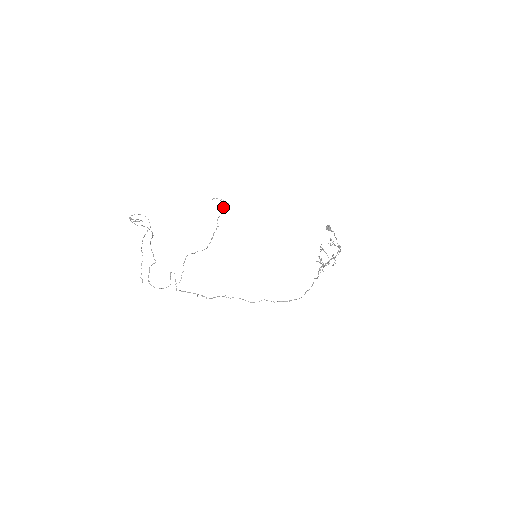
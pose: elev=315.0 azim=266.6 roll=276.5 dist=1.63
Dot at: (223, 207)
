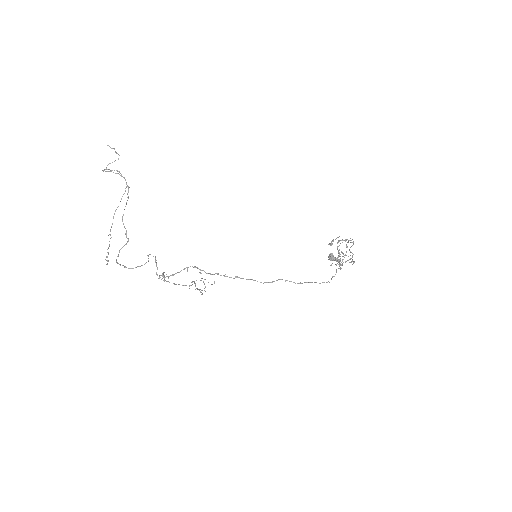
Dot at: occluded
